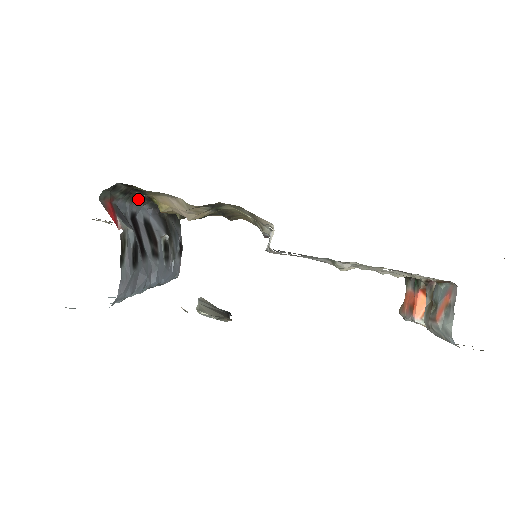
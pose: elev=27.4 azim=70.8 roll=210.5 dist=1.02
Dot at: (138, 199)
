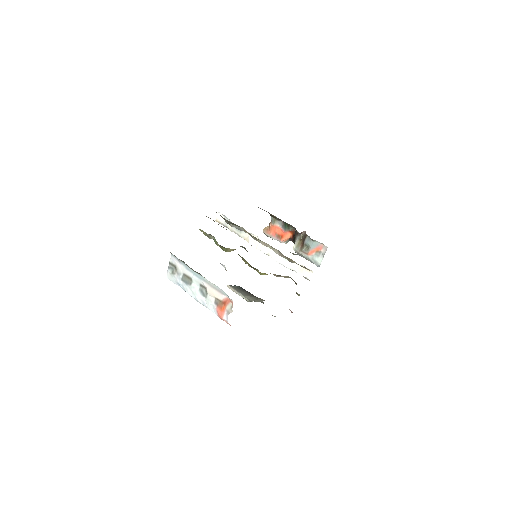
Dot at: occluded
